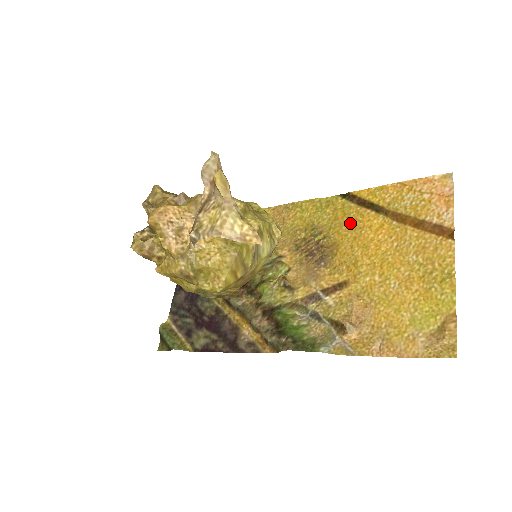
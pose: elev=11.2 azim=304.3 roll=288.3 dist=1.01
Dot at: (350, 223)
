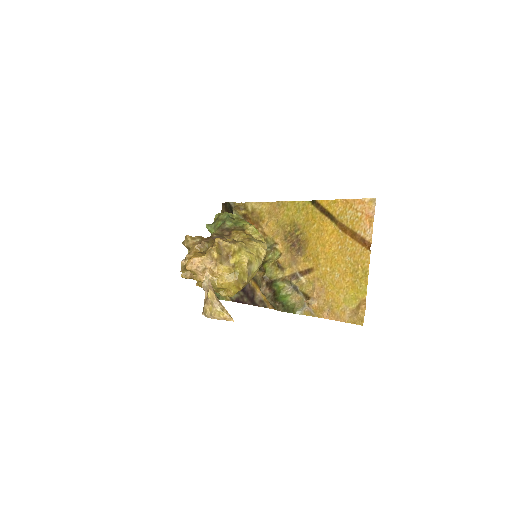
Dot at: (316, 226)
